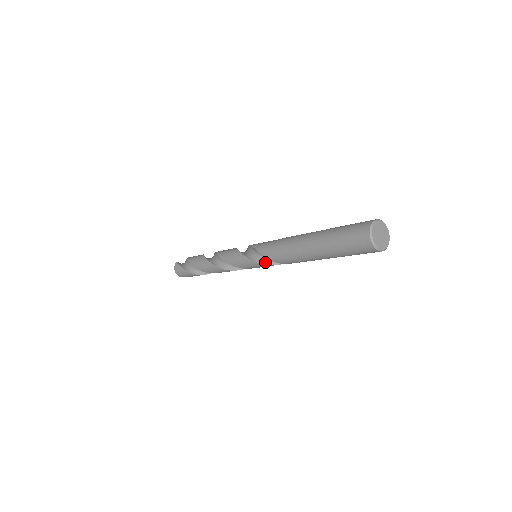
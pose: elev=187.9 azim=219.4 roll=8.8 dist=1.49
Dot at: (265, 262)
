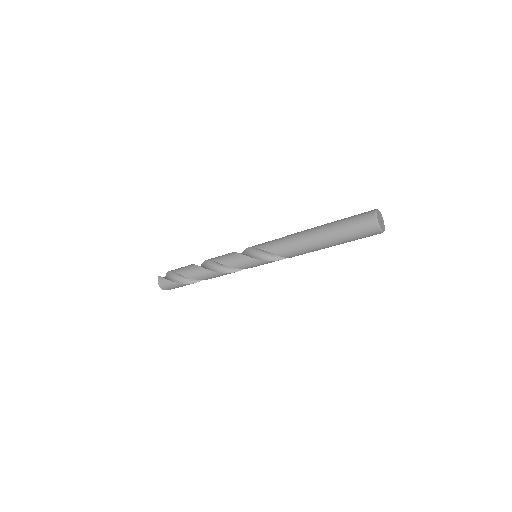
Dot at: (269, 259)
